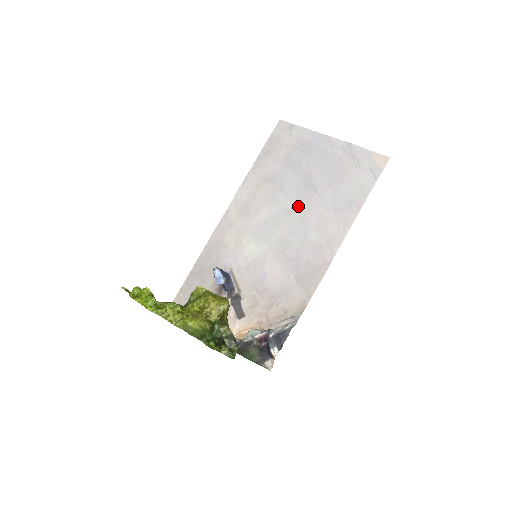
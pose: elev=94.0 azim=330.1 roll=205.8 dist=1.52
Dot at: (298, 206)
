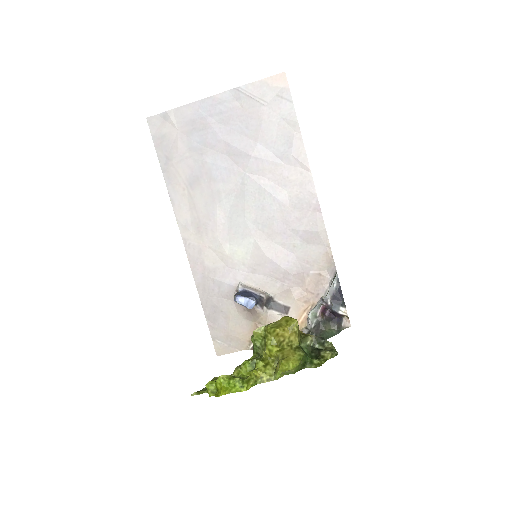
Dot at: (245, 182)
